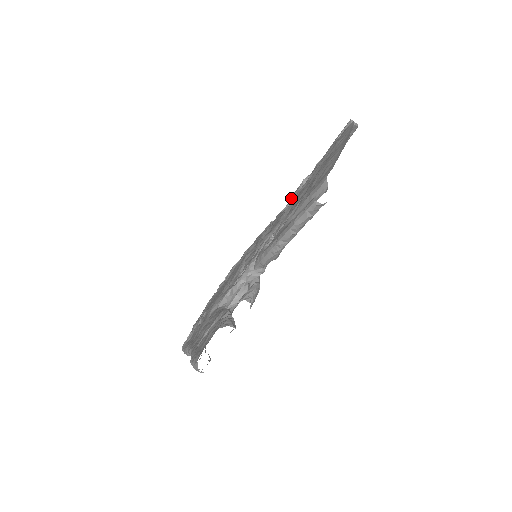
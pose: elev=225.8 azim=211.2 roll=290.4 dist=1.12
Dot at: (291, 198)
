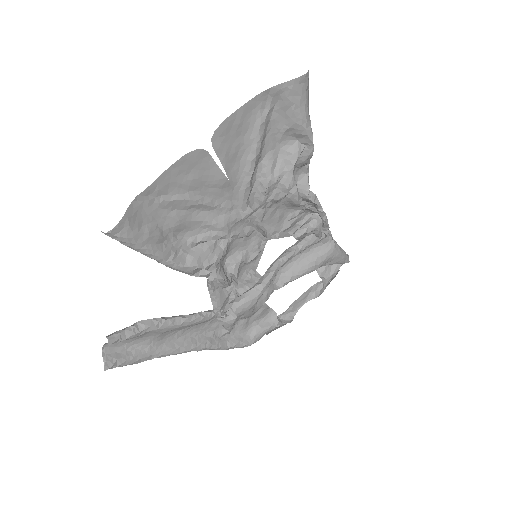
Dot at: occluded
